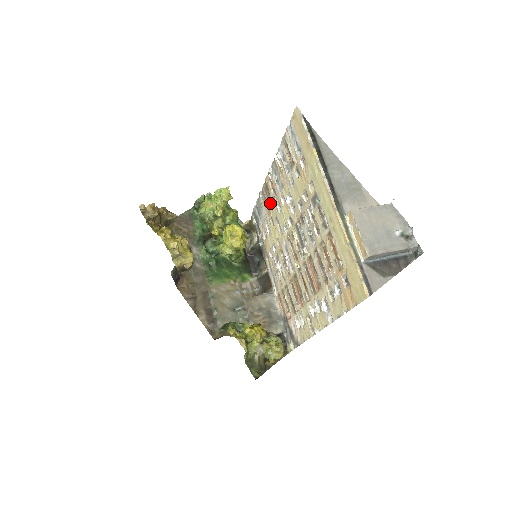
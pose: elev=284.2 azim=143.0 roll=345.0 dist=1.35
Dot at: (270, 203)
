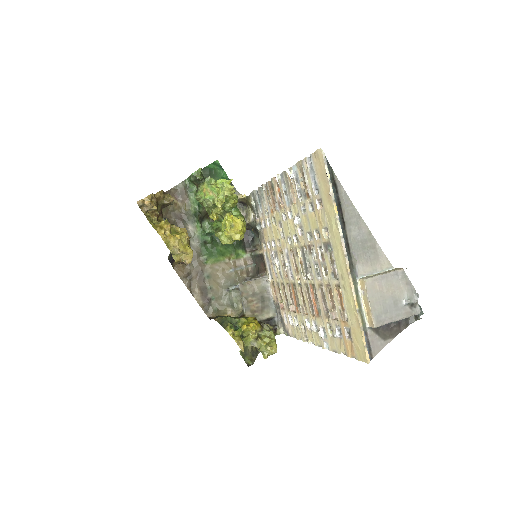
Dot at: (274, 204)
